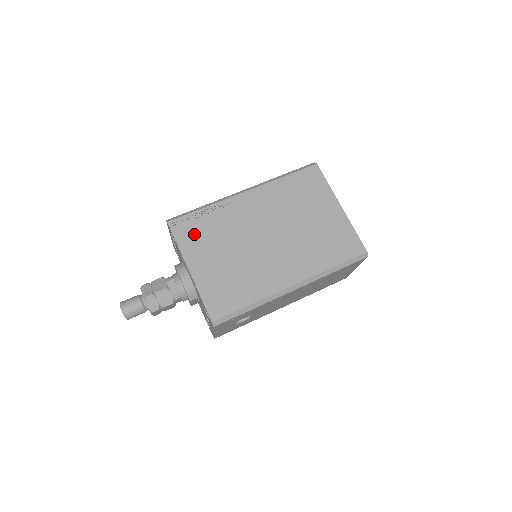
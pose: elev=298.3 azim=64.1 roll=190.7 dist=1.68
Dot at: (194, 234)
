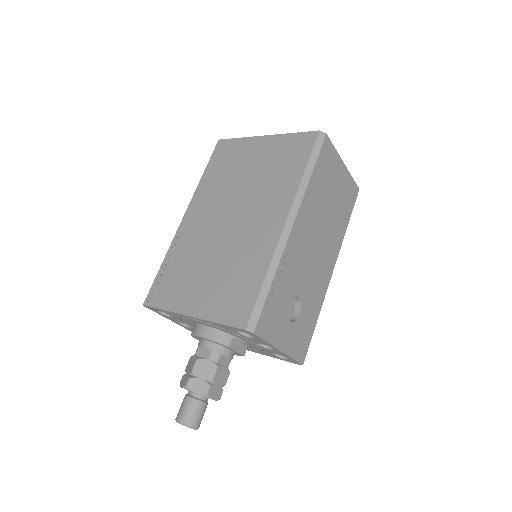
Dot at: (170, 287)
